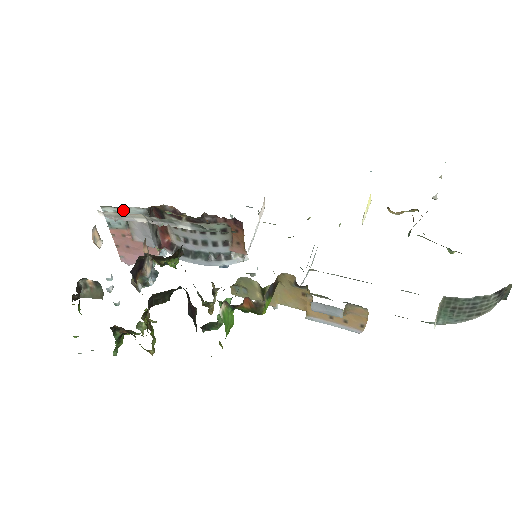
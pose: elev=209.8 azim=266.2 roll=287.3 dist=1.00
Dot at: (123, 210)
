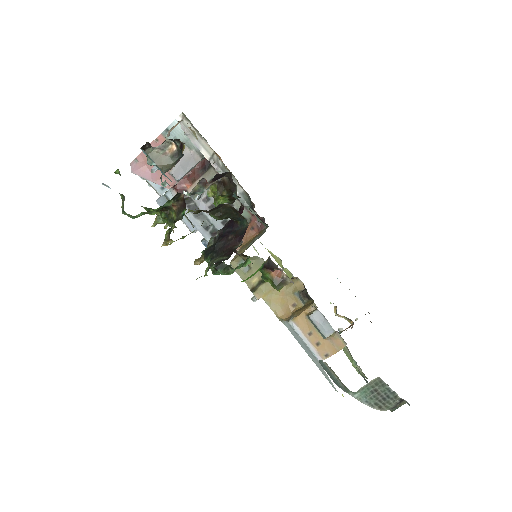
Dot at: occluded
